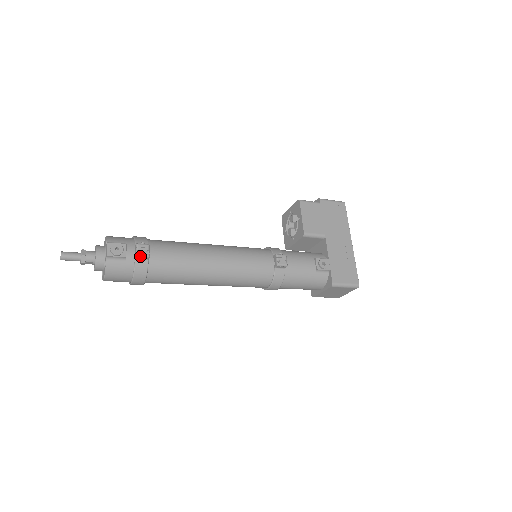
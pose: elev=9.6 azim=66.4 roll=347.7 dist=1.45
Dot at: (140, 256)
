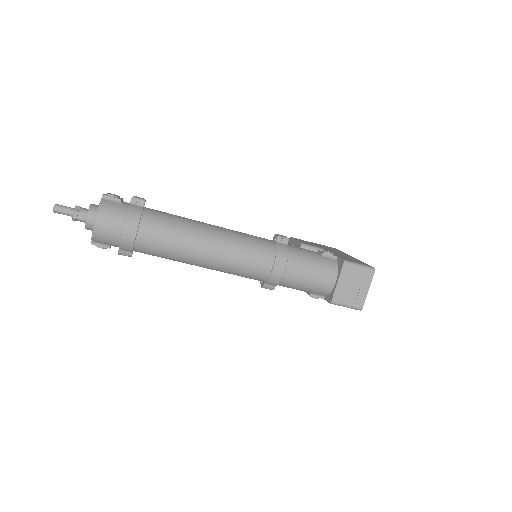
Dot at: (136, 198)
